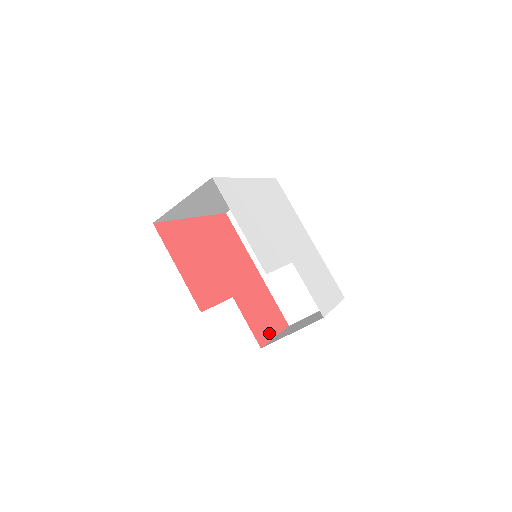
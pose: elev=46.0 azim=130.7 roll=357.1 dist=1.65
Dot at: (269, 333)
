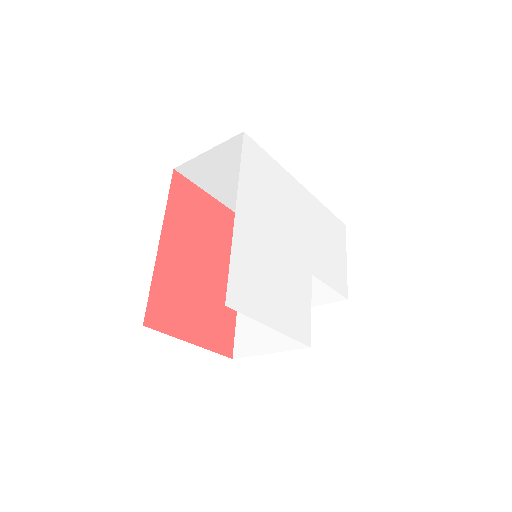
Dot at: occluded
